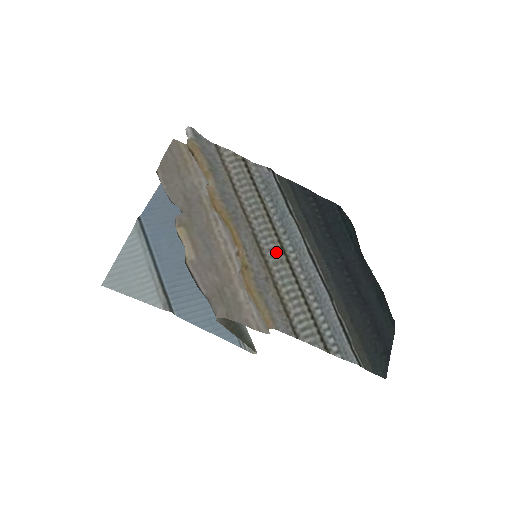
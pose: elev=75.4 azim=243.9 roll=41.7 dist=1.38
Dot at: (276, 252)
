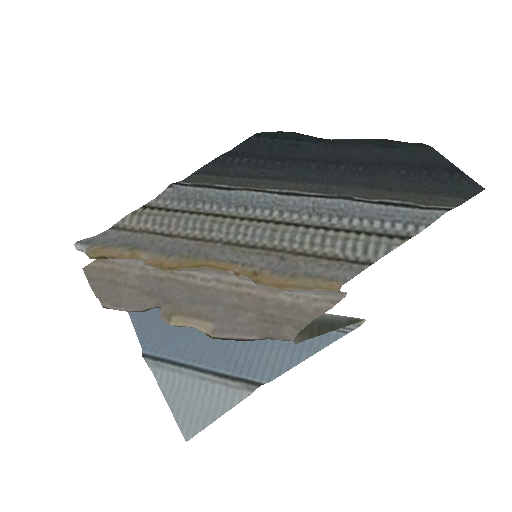
Dot at: (260, 230)
